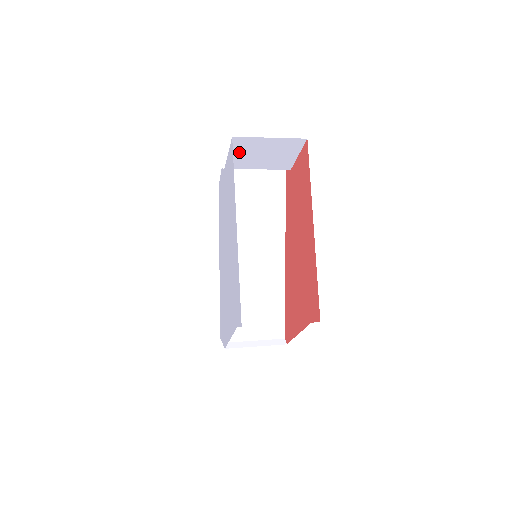
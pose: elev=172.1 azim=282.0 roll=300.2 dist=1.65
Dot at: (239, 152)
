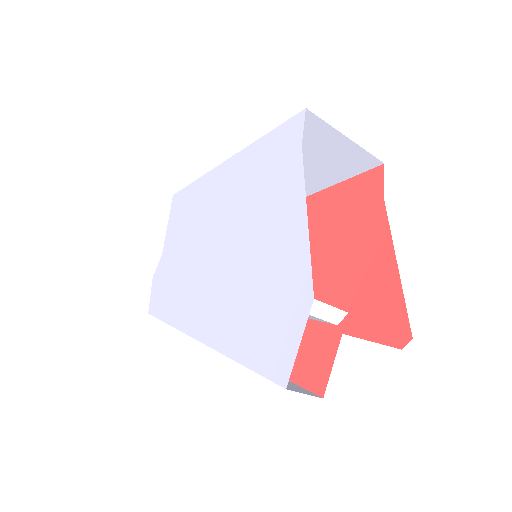
Dot at: occluded
